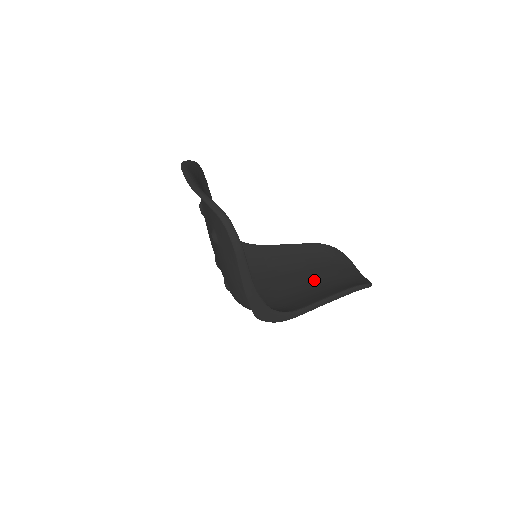
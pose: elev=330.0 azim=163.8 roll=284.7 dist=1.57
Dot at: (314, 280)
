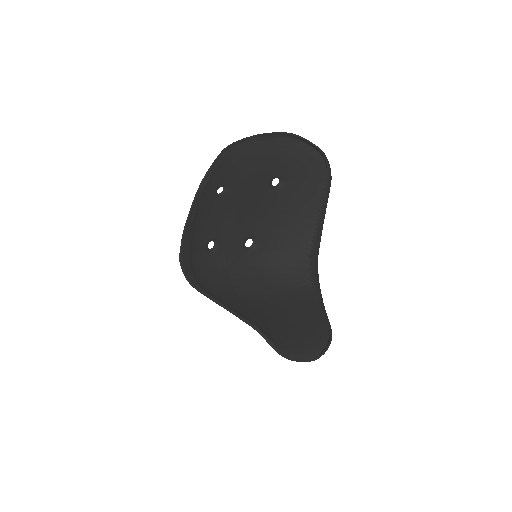
Dot at: occluded
